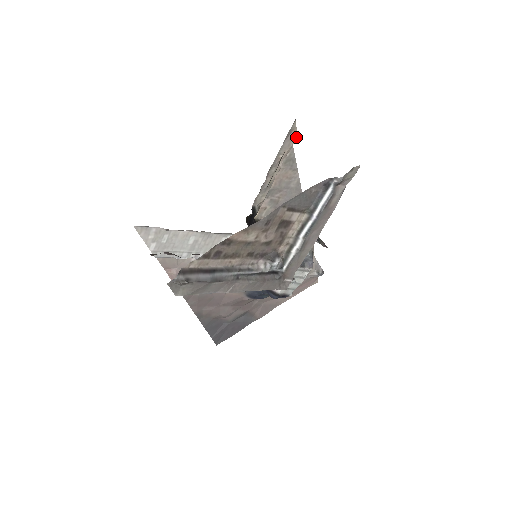
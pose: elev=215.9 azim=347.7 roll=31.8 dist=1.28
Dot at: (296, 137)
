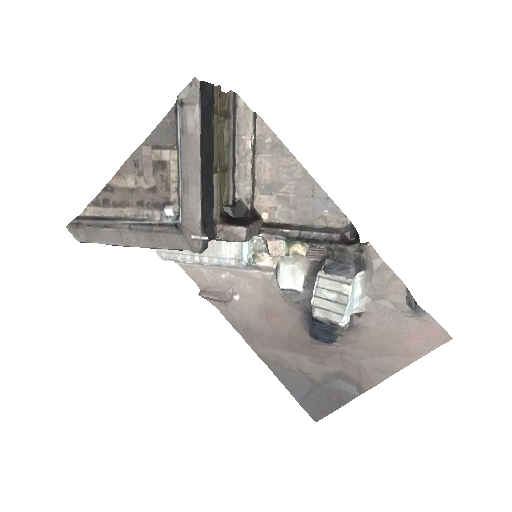
Dot at: (251, 113)
